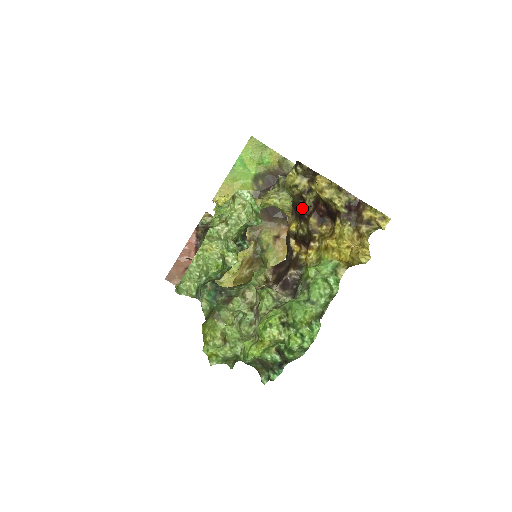
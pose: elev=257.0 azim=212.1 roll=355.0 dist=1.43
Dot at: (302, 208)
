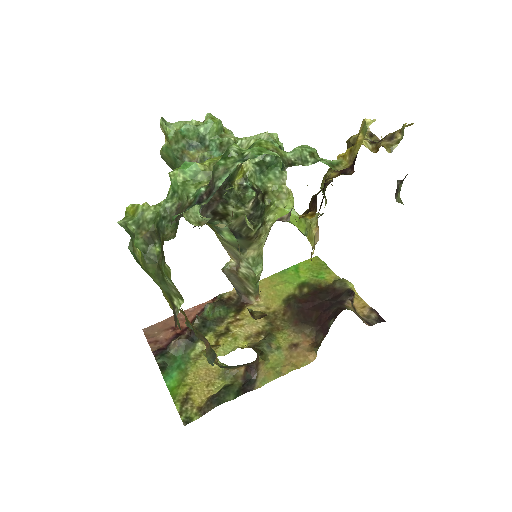
Dot at: occluded
